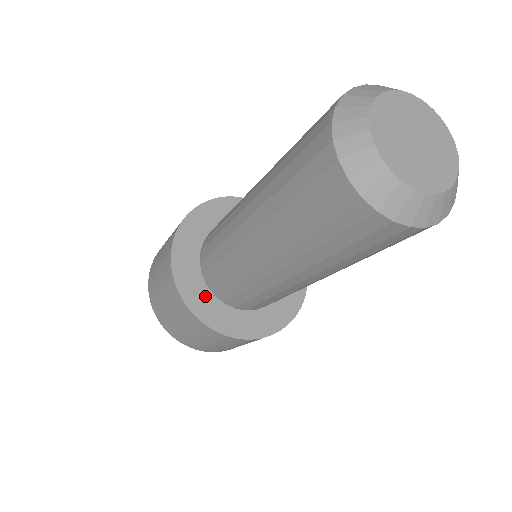
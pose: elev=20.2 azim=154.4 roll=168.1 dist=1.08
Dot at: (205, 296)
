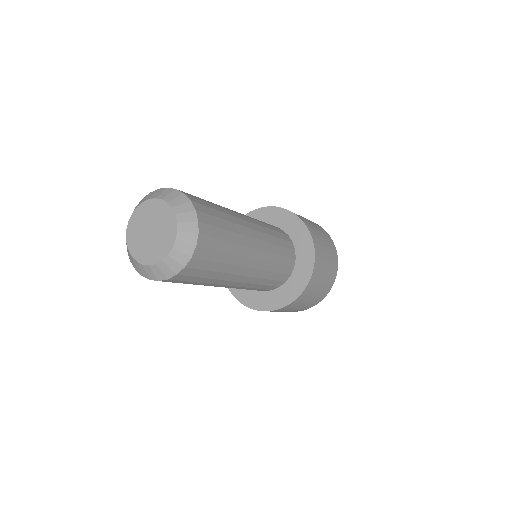
Dot at: (253, 294)
